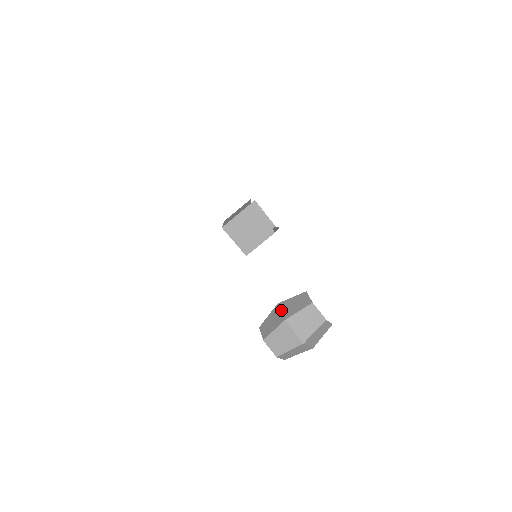
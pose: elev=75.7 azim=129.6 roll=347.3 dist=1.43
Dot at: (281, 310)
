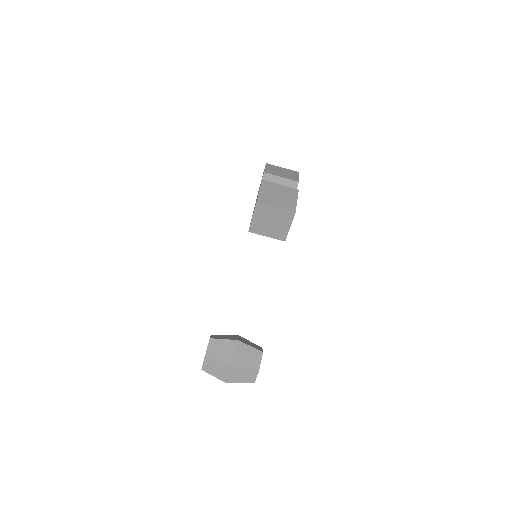
Dot at: (236, 351)
